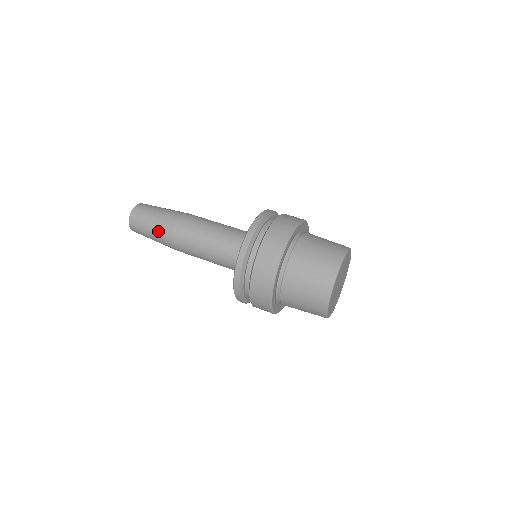
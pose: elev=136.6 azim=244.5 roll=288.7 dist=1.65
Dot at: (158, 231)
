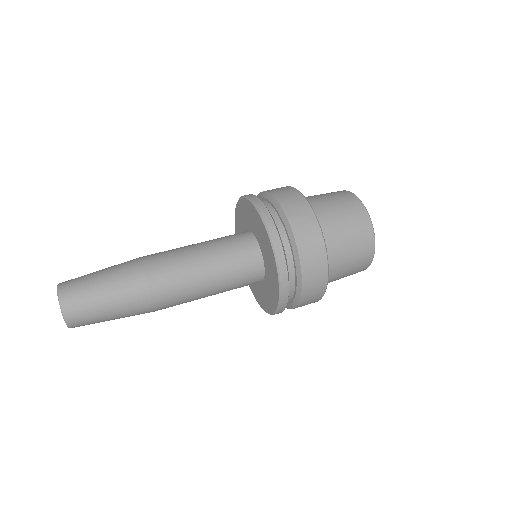
Dot at: (126, 309)
